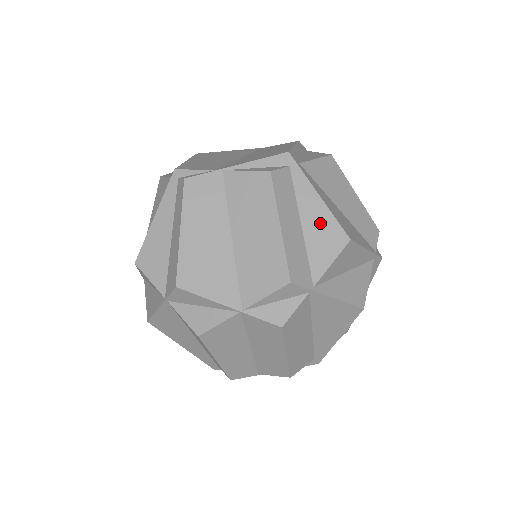
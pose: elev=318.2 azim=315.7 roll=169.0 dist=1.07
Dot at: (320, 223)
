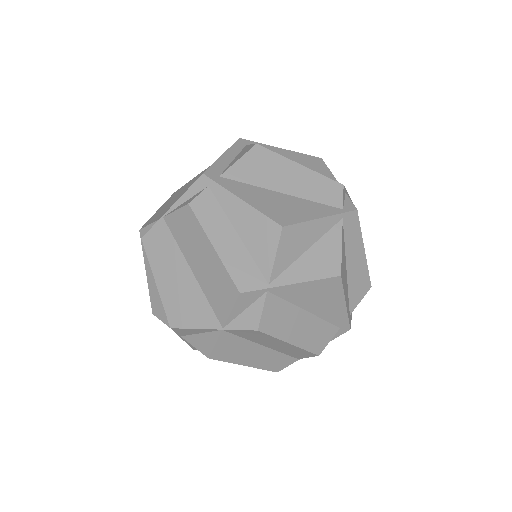
Dot at: (252, 224)
